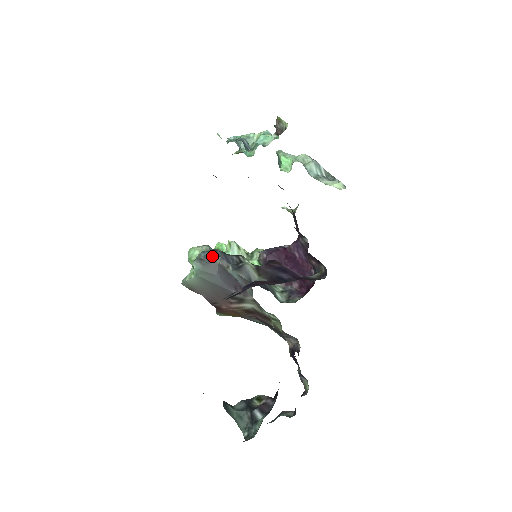
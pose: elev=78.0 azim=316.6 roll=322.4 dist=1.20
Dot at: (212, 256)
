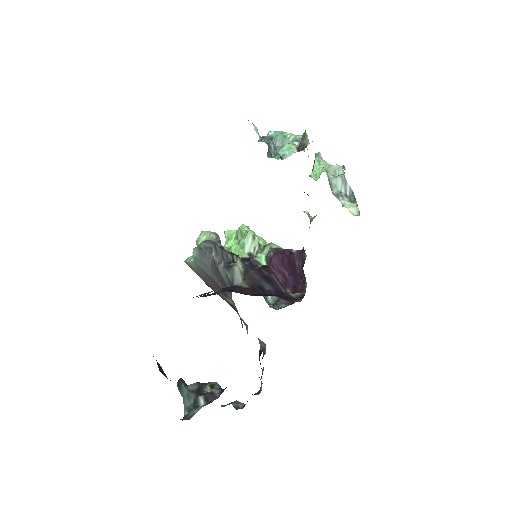
Dot at: (210, 249)
